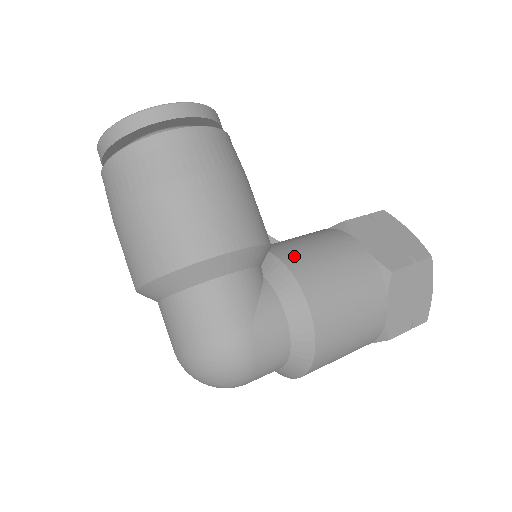
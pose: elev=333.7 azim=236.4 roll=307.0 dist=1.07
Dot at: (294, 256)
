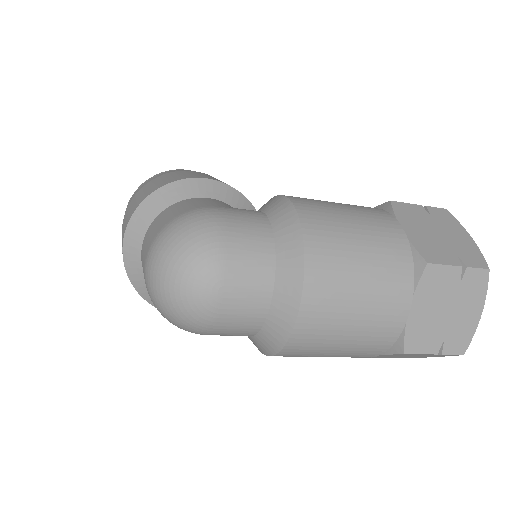
Dot at: occluded
